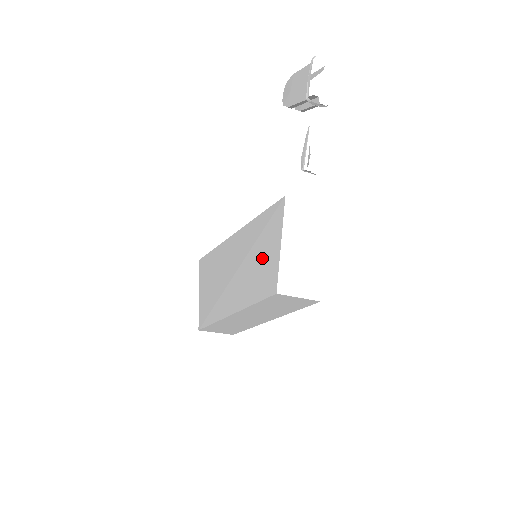
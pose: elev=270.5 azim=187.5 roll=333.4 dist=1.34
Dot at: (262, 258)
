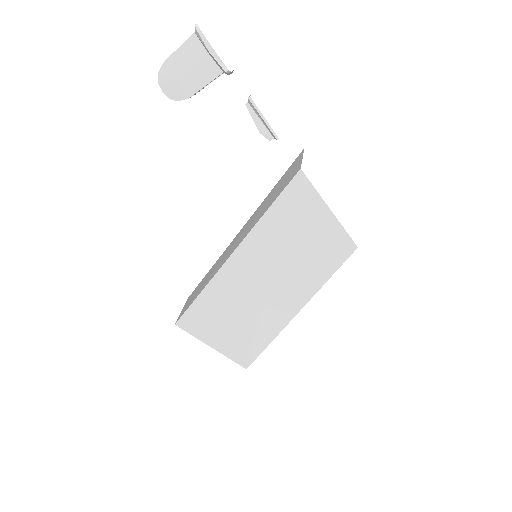
Dot at: (308, 240)
